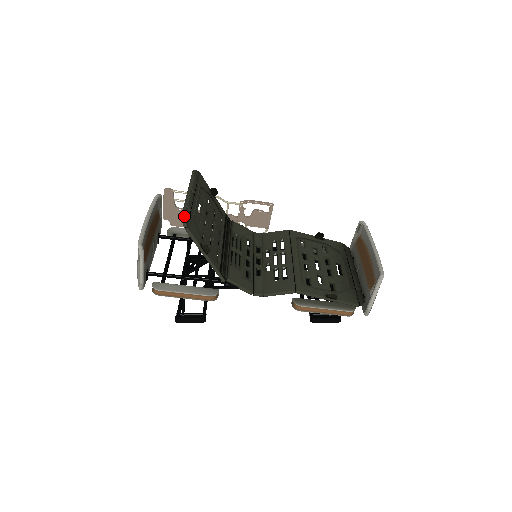
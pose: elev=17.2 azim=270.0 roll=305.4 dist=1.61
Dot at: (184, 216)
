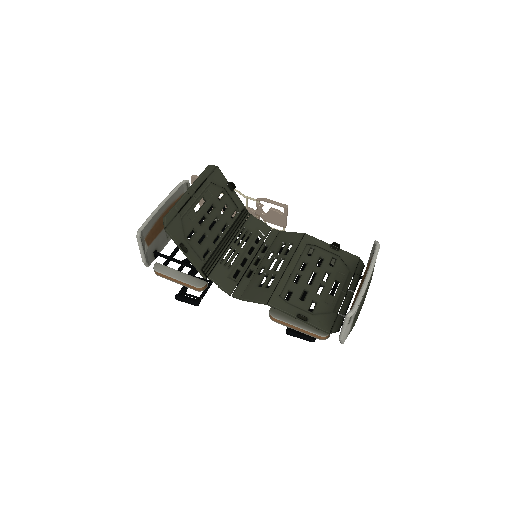
Dot at: (166, 217)
